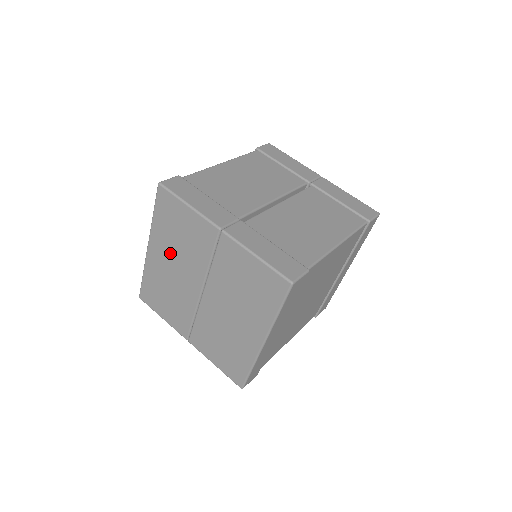
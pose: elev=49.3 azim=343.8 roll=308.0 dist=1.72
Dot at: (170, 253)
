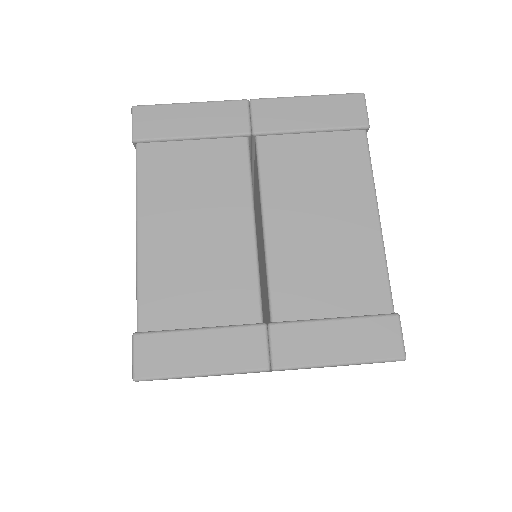
Dot at: occluded
